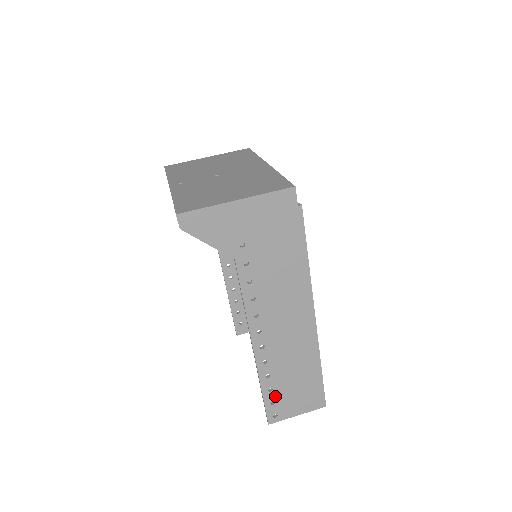
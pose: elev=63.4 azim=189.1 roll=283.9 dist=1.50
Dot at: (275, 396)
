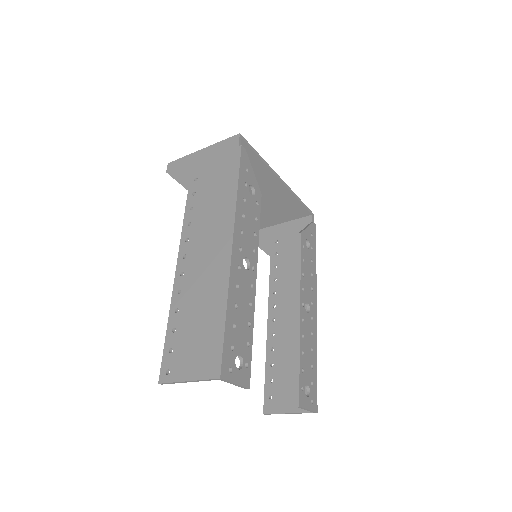
Dot at: (175, 341)
